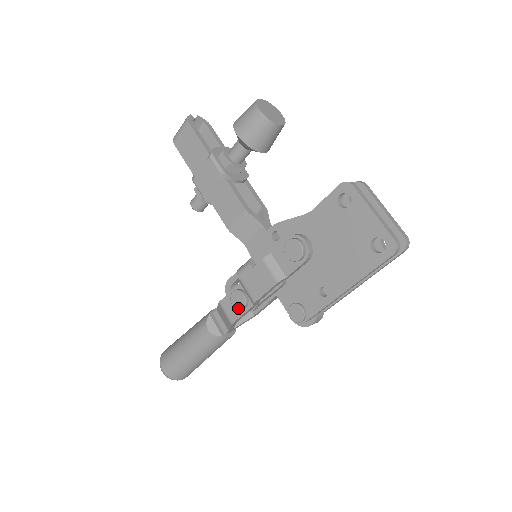
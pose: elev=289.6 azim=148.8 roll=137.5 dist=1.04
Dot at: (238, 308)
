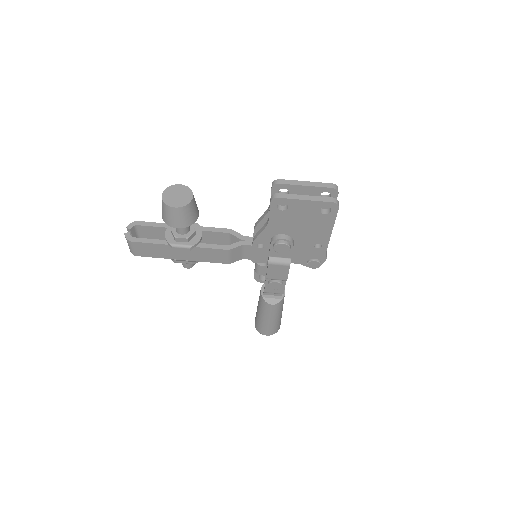
Dot at: (280, 288)
